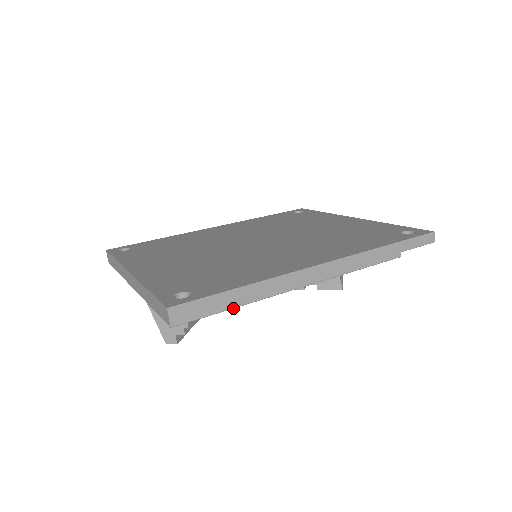
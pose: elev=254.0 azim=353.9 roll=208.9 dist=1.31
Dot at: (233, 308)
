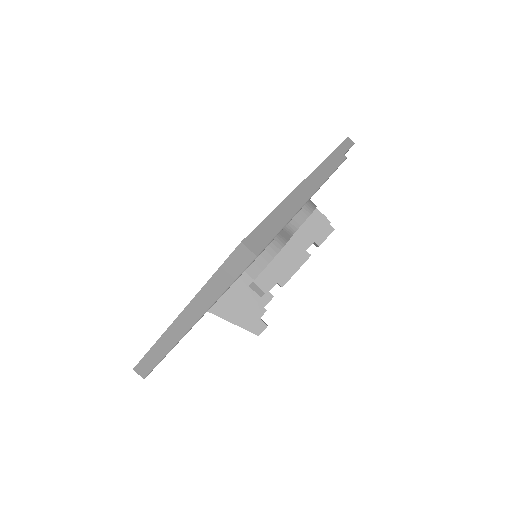
Dot at: (284, 226)
